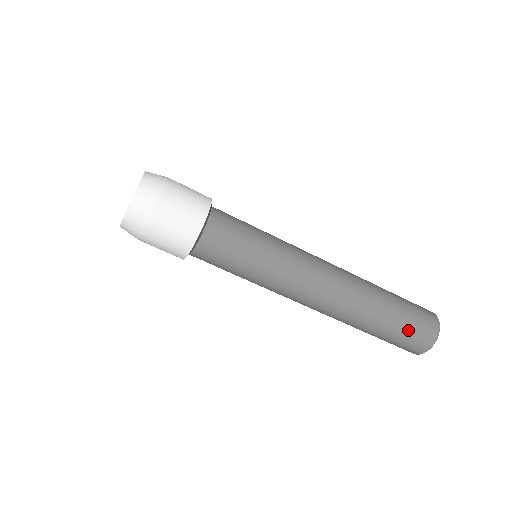
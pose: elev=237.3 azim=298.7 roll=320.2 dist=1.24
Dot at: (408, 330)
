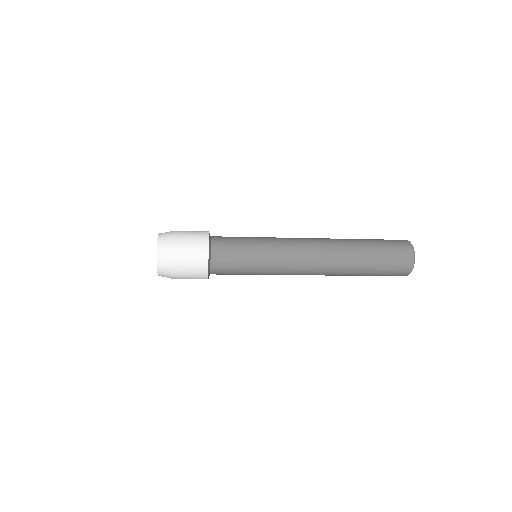
Dot at: (388, 262)
